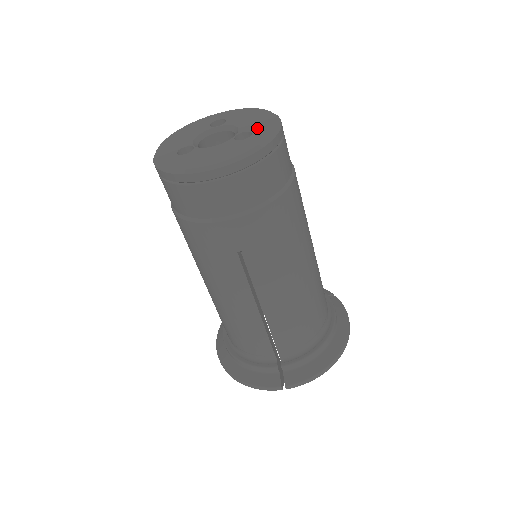
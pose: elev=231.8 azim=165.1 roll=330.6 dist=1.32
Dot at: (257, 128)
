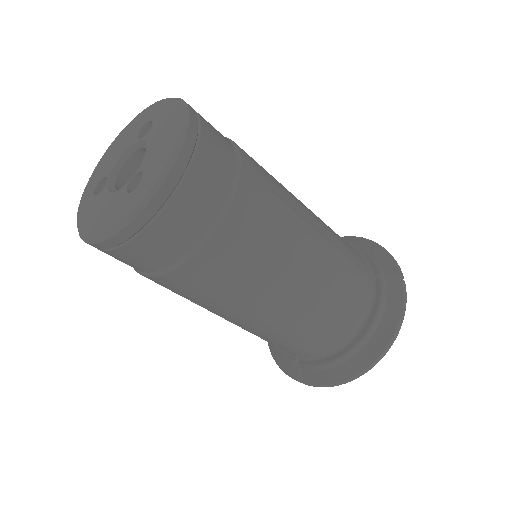
Dot at: (149, 169)
